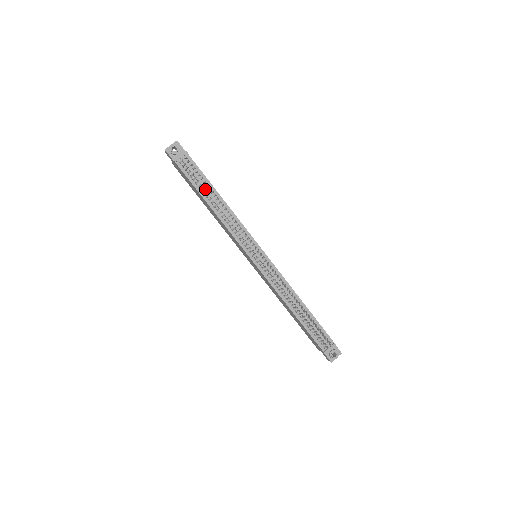
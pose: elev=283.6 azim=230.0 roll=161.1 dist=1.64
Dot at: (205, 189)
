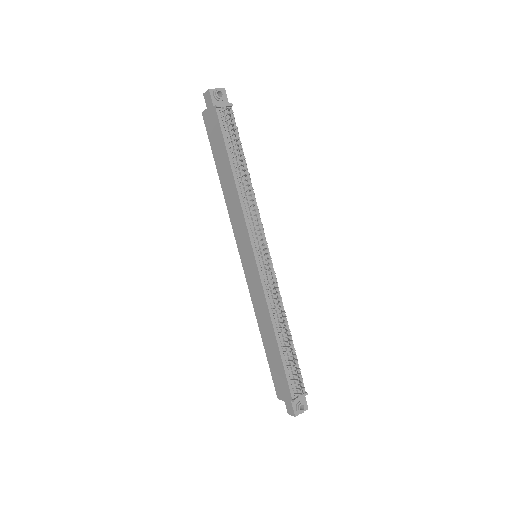
Dot at: (236, 153)
